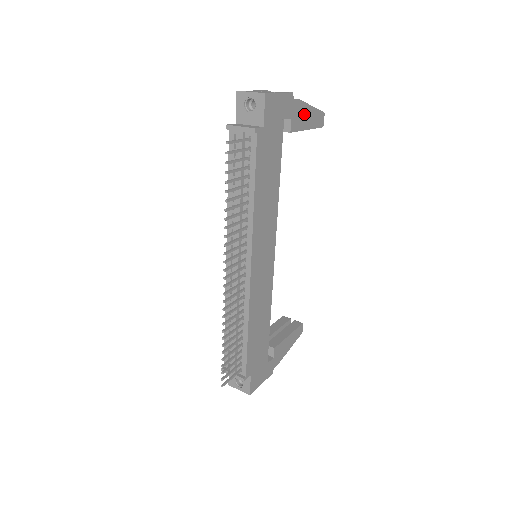
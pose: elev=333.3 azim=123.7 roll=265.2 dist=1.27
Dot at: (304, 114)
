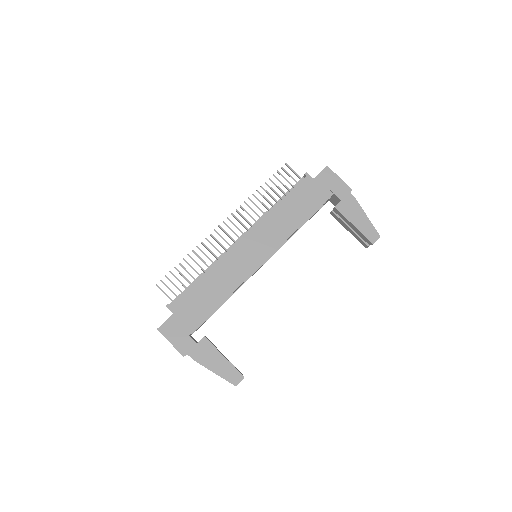
Dot at: (356, 213)
